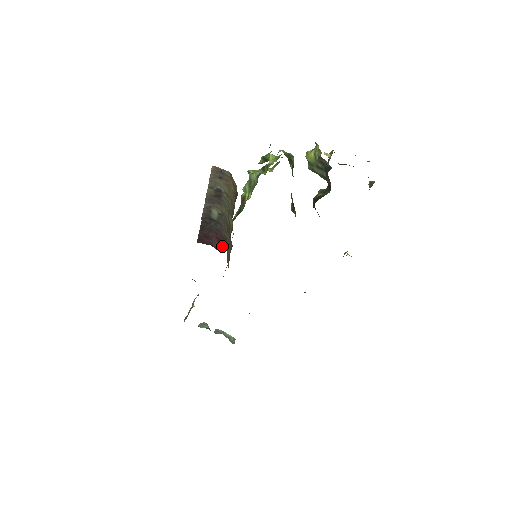
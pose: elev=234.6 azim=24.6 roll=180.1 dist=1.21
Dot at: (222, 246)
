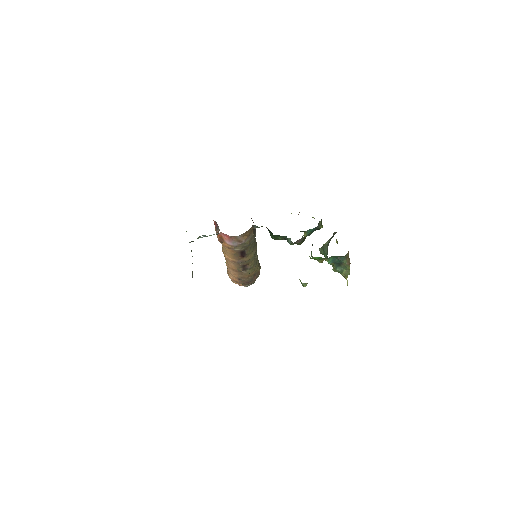
Dot at: occluded
